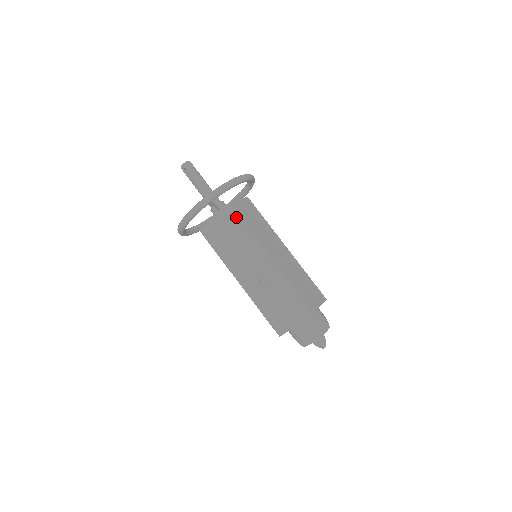
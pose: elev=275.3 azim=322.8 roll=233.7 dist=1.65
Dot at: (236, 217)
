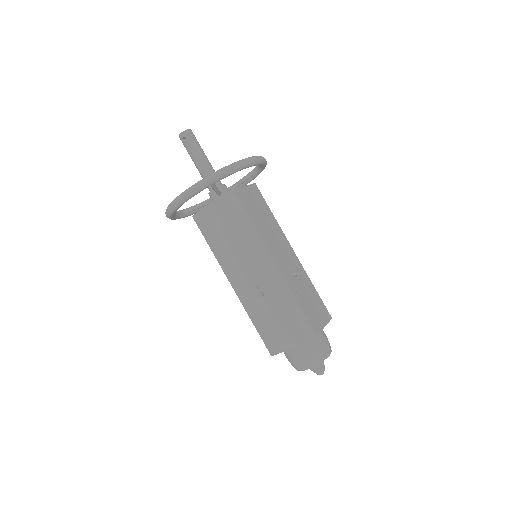
Dot at: (240, 207)
